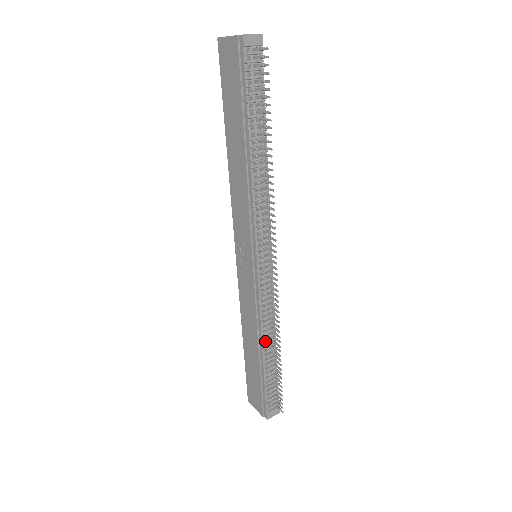
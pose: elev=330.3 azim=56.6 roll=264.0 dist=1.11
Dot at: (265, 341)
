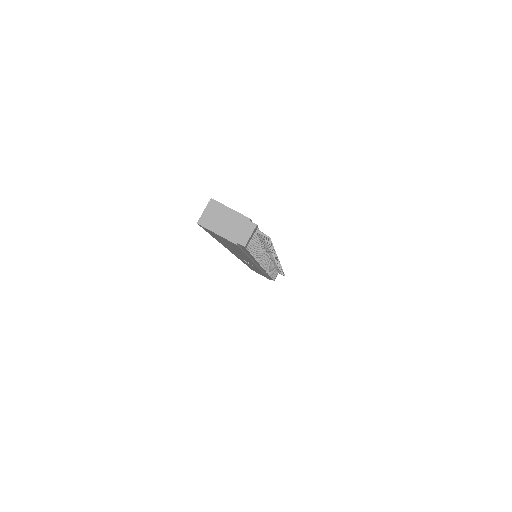
Dot at: (271, 273)
